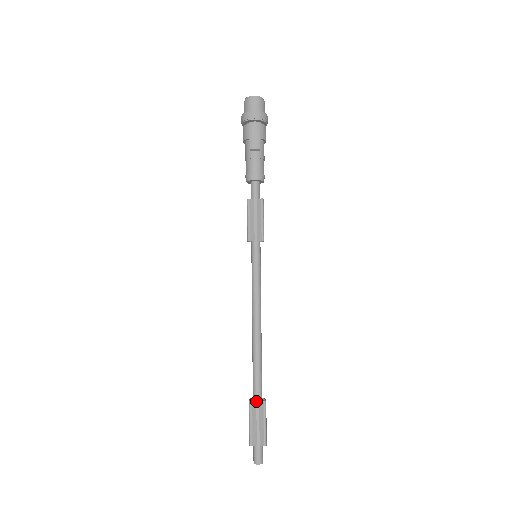
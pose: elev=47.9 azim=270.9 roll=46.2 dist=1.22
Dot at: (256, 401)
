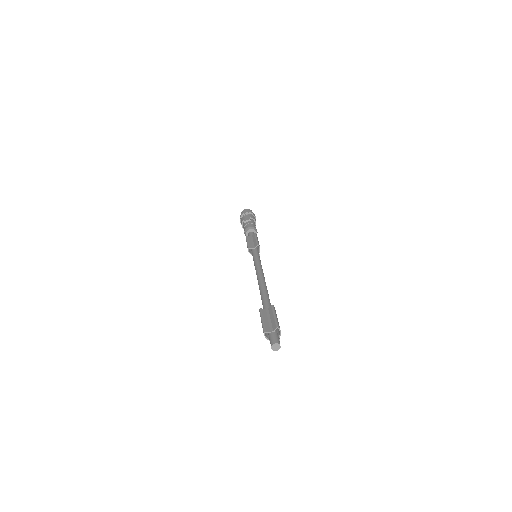
Dot at: (266, 309)
